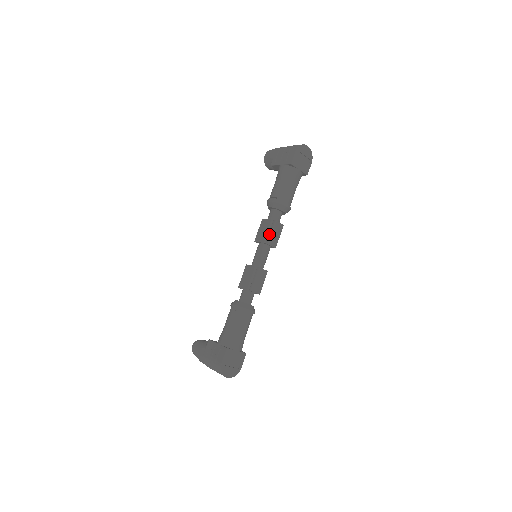
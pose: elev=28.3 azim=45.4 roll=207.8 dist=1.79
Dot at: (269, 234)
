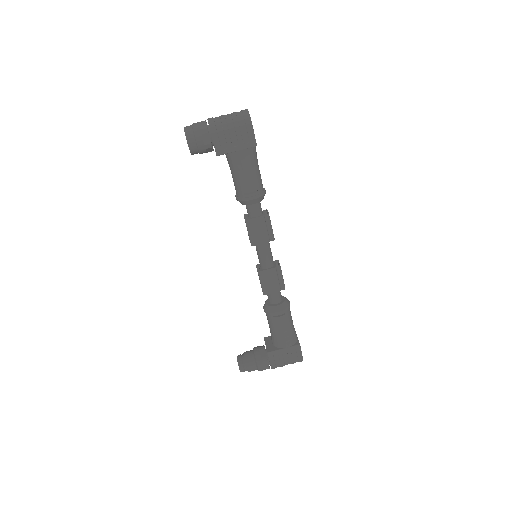
Dot at: (270, 231)
